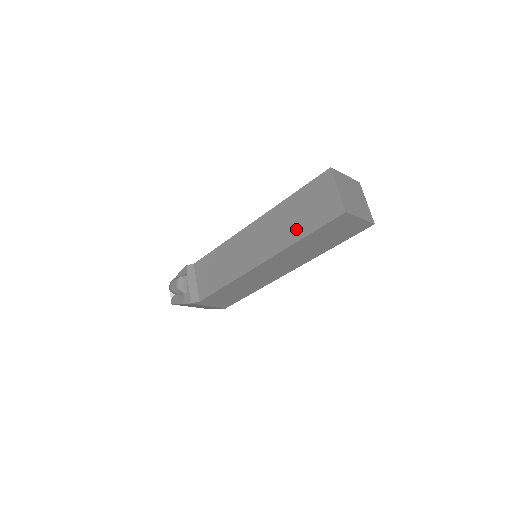
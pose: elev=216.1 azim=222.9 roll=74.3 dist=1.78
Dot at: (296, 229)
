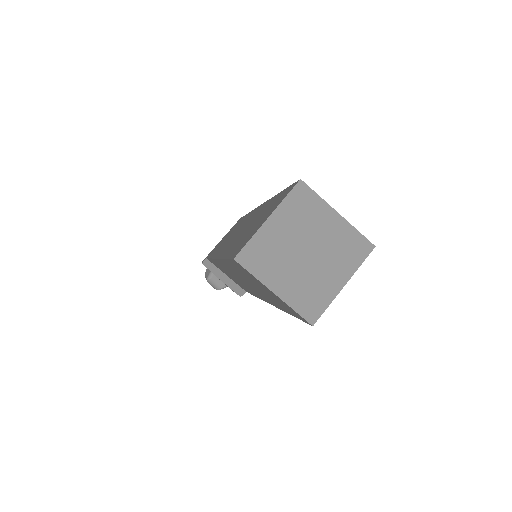
Dot at: occluded
